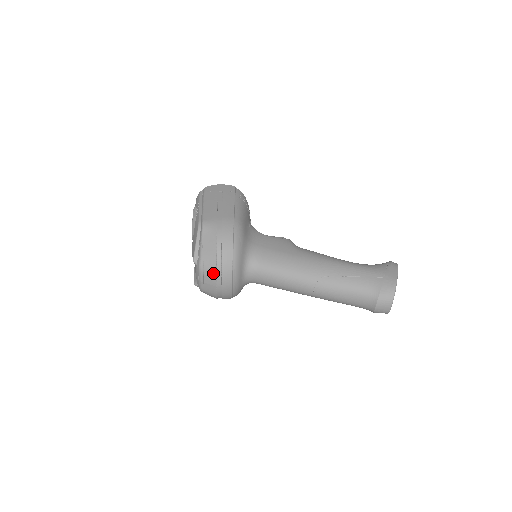
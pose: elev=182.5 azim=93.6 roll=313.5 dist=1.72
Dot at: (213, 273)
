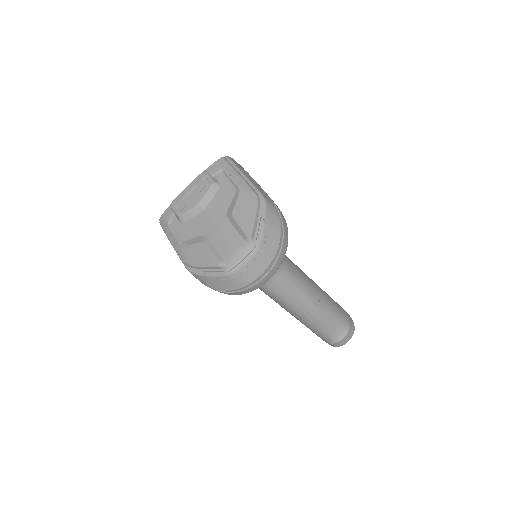
Dot at: (269, 259)
